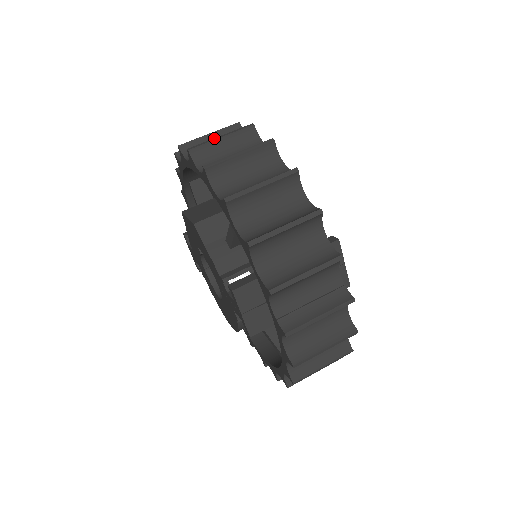
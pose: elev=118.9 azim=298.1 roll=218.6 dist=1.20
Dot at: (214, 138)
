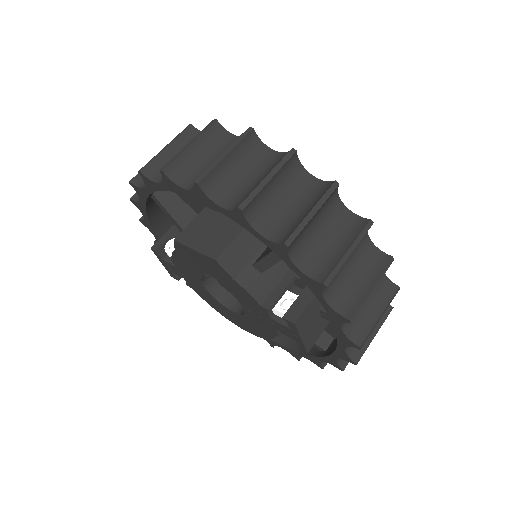
Dot at: (218, 158)
